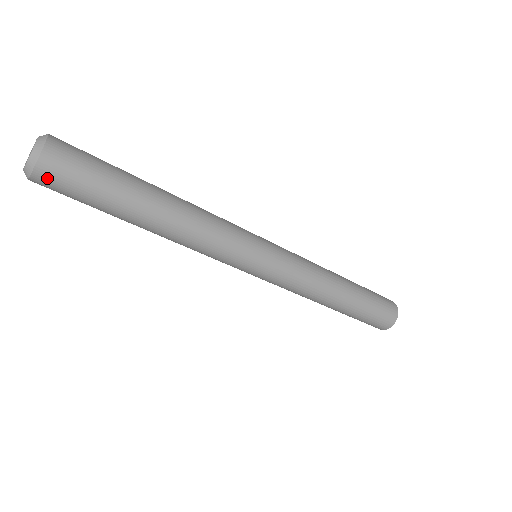
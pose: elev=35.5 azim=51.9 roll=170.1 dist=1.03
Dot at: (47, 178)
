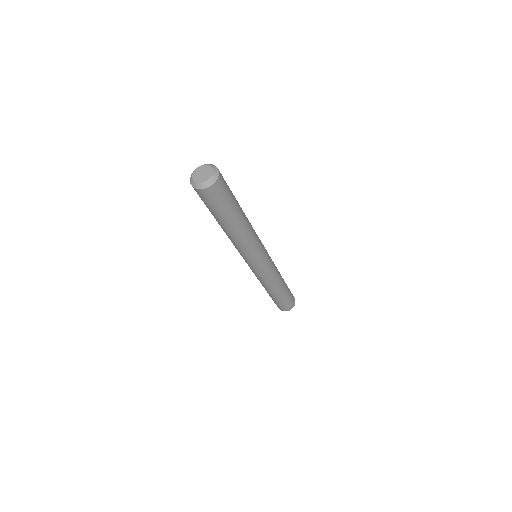
Dot at: (212, 192)
